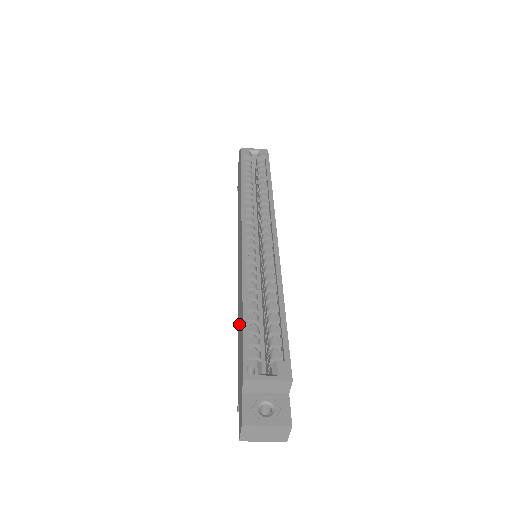
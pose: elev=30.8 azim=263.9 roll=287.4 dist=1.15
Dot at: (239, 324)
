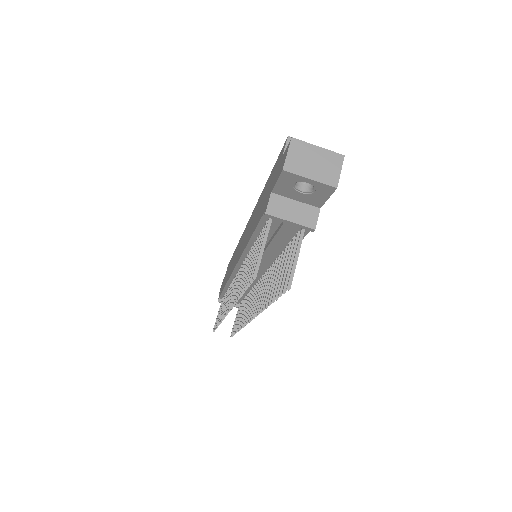
Dot at: (256, 217)
